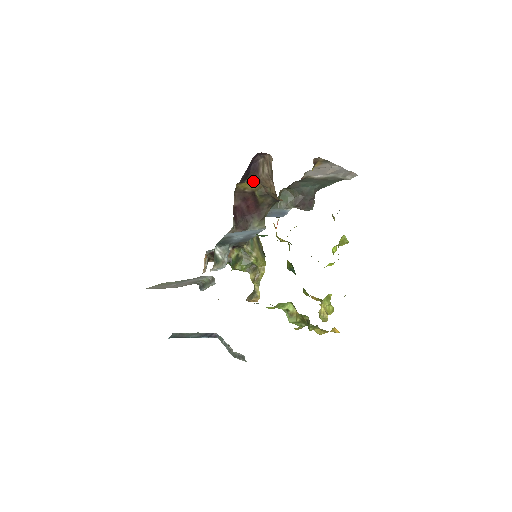
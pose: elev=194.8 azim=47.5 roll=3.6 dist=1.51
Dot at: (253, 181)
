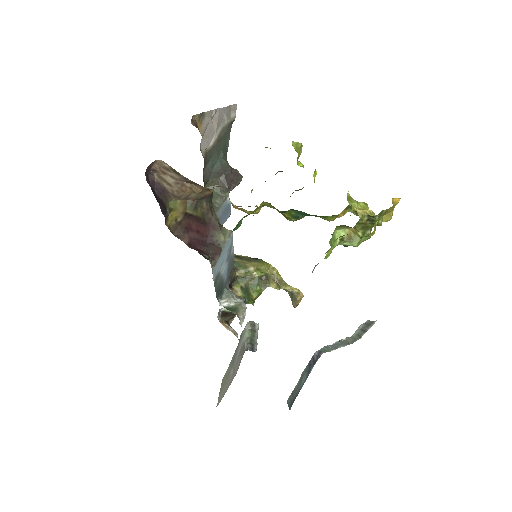
Dot at: (173, 205)
